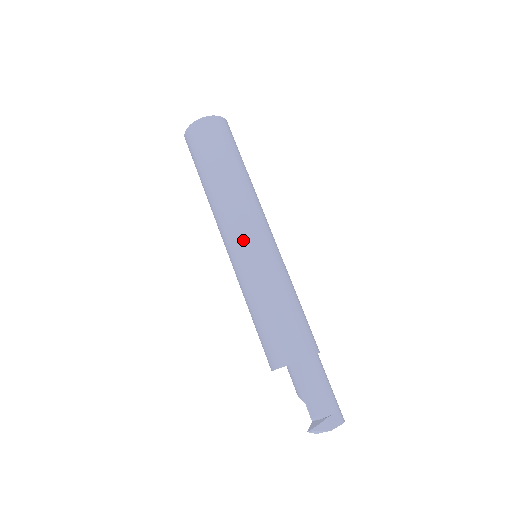
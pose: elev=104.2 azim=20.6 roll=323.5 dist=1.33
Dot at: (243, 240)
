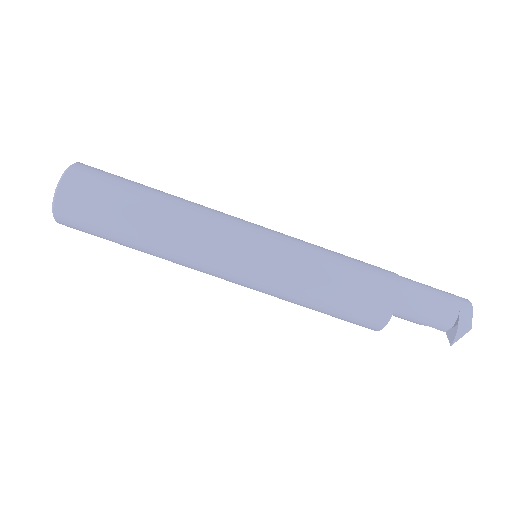
Dot at: (234, 268)
